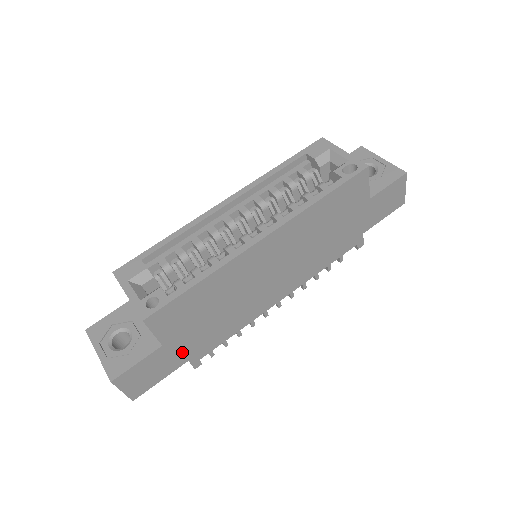
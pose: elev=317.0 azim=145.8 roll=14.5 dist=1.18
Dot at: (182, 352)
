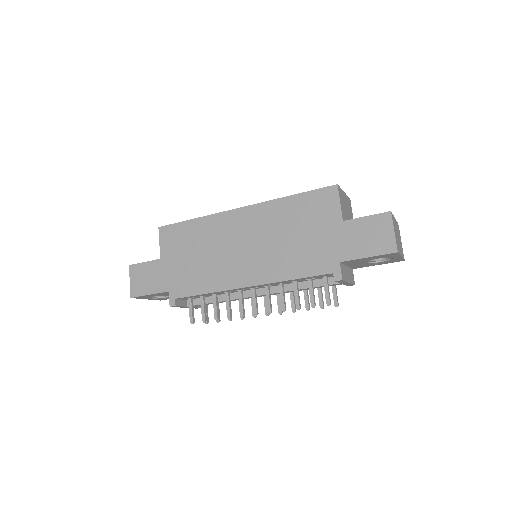
Dot at: (168, 278)
